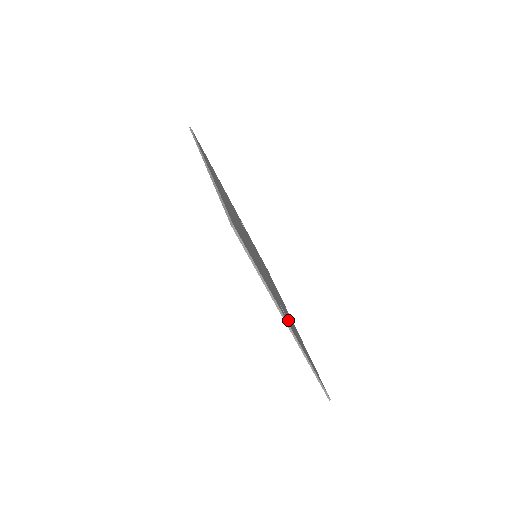
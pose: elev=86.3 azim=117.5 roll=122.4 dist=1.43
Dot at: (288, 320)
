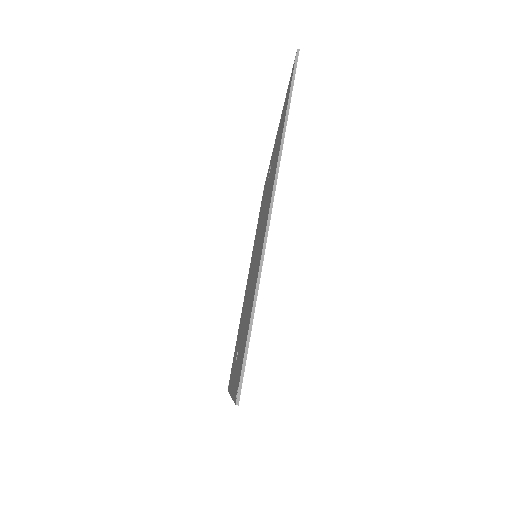
Dot at: occluded
